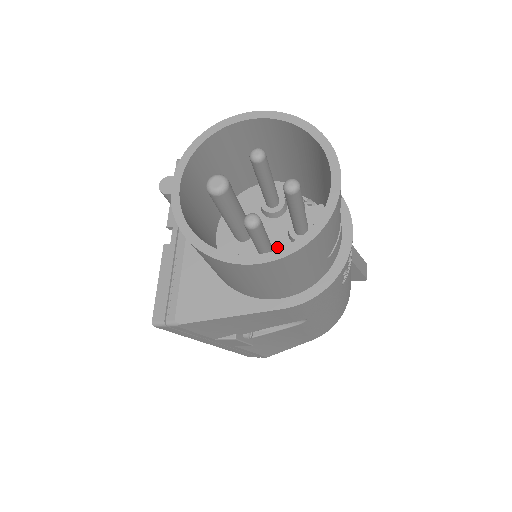
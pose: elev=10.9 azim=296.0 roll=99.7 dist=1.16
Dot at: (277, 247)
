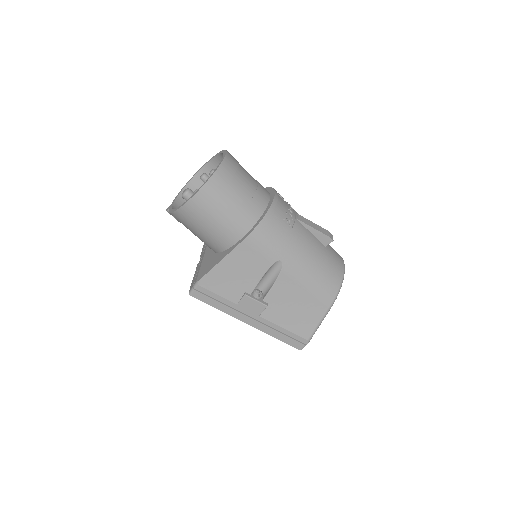
Dot at: occluded
